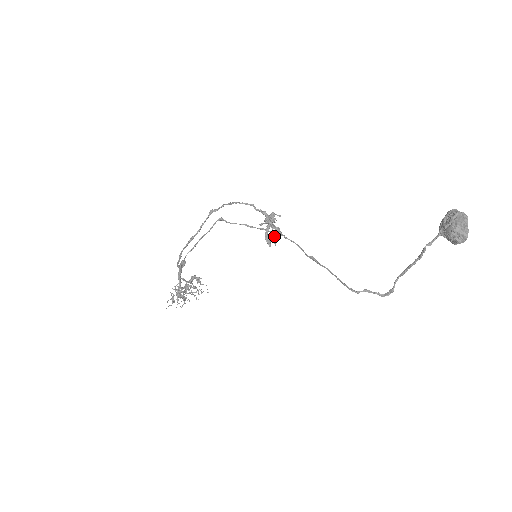
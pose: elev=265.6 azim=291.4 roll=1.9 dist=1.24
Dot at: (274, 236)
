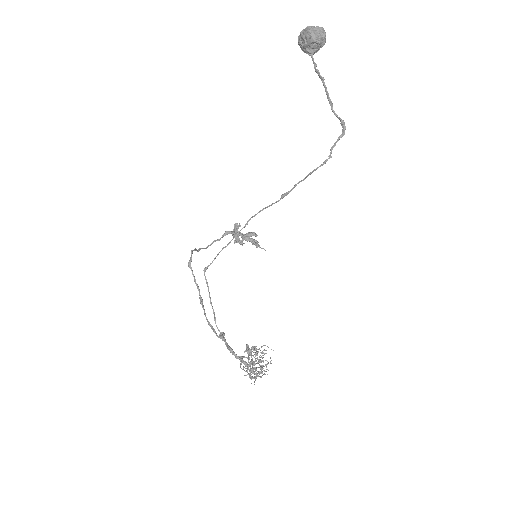
Dot at: (254, 242)
